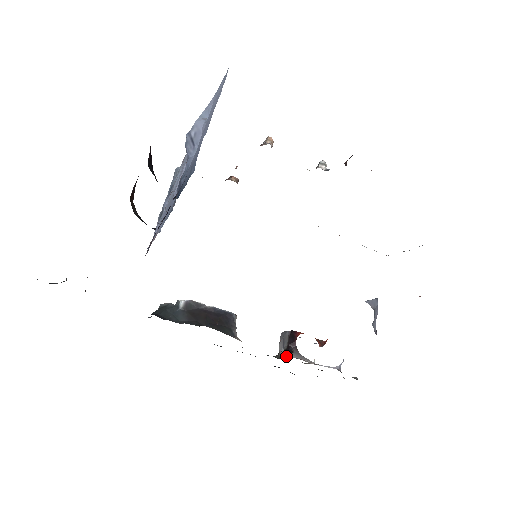
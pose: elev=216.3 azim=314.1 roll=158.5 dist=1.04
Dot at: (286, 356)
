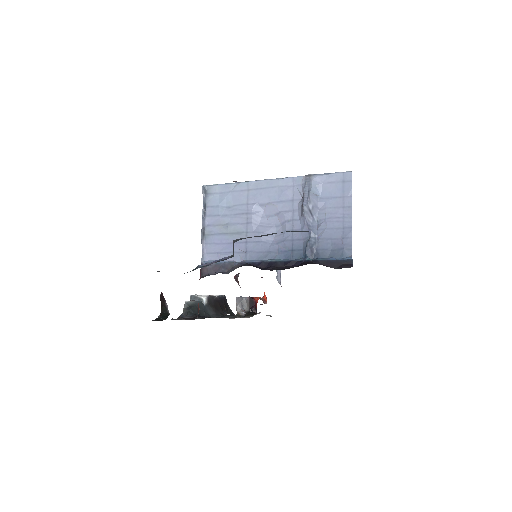
Dot at: (241, 314)
